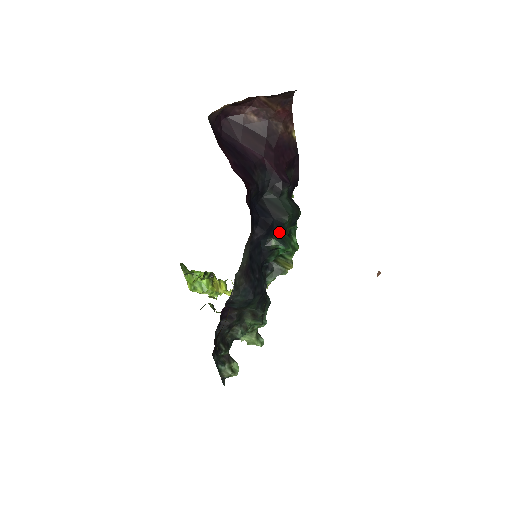
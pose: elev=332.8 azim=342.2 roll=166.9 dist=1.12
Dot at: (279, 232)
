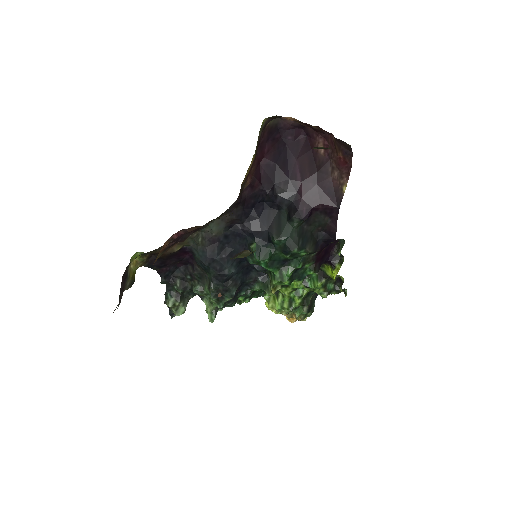
Dot at: (265, 244)
